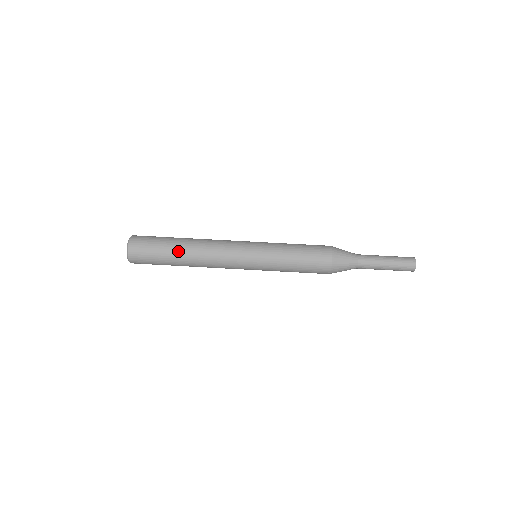
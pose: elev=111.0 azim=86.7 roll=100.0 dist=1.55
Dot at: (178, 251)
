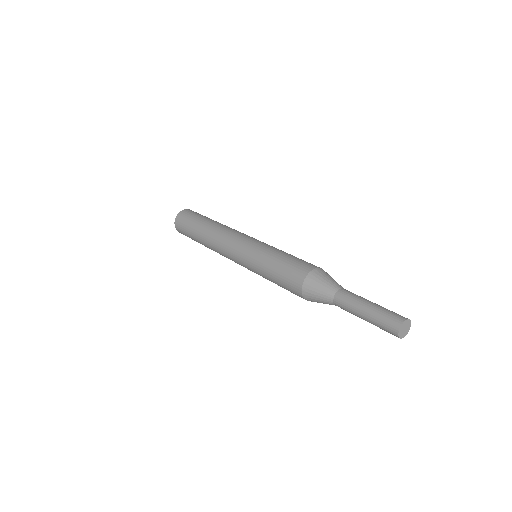
Dot at: (199, 233)
